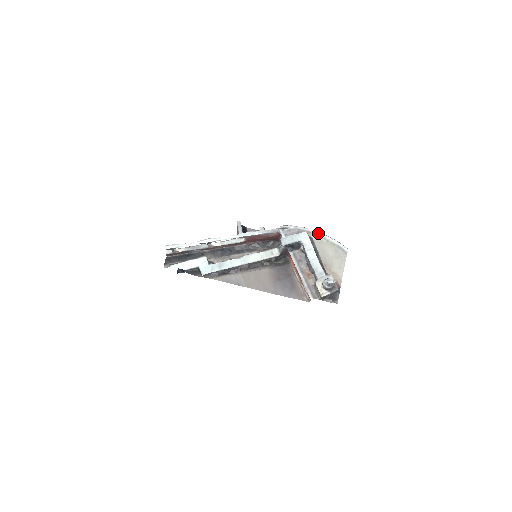
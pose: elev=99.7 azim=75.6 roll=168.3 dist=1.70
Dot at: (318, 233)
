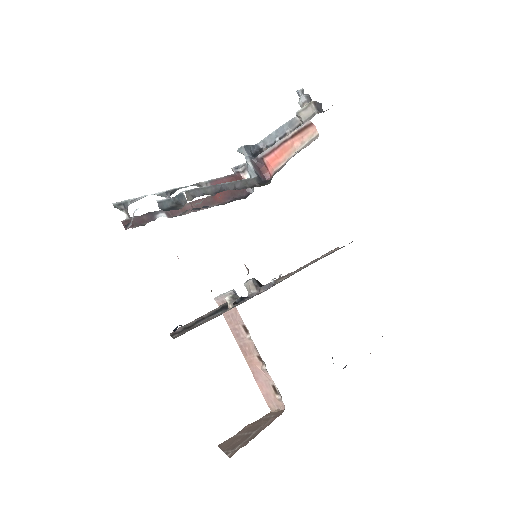
Dot at: occluded
